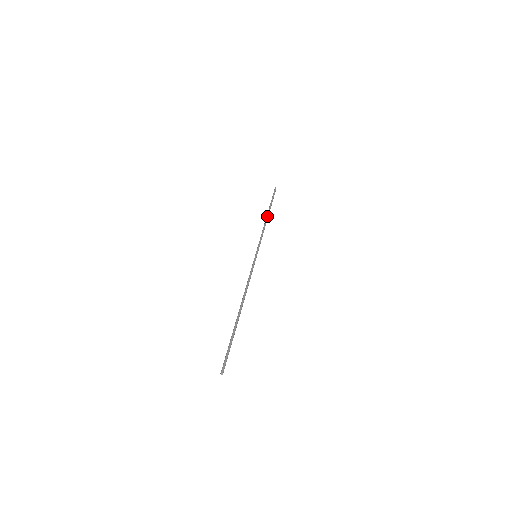
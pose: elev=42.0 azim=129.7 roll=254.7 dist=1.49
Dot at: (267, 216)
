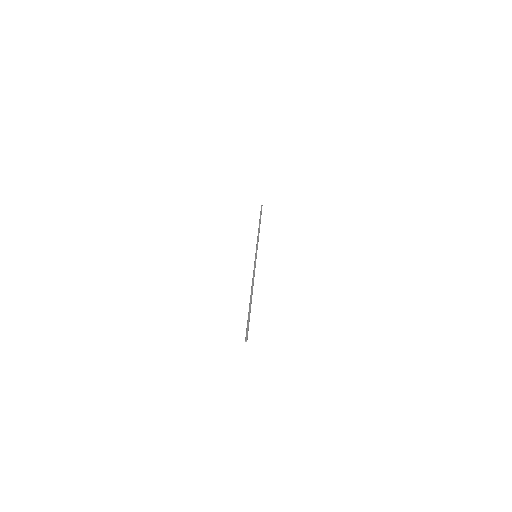
Dot at: occluded
